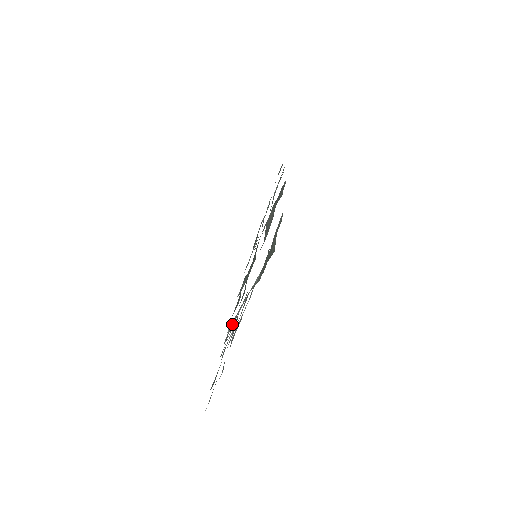
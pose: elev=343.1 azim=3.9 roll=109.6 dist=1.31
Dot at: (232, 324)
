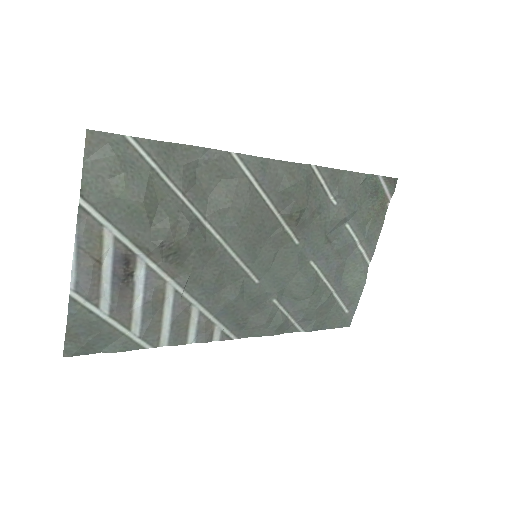
Dot at: (201, 320)
